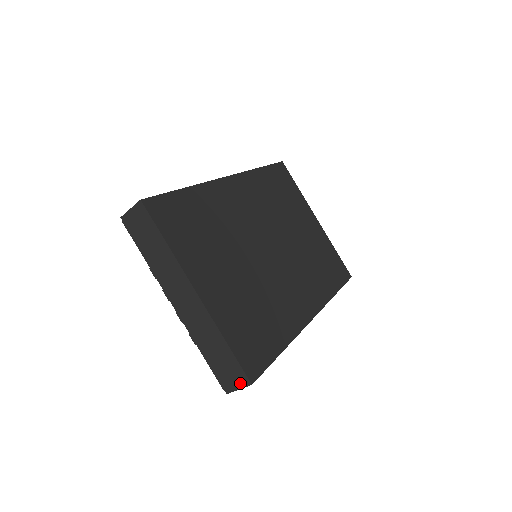
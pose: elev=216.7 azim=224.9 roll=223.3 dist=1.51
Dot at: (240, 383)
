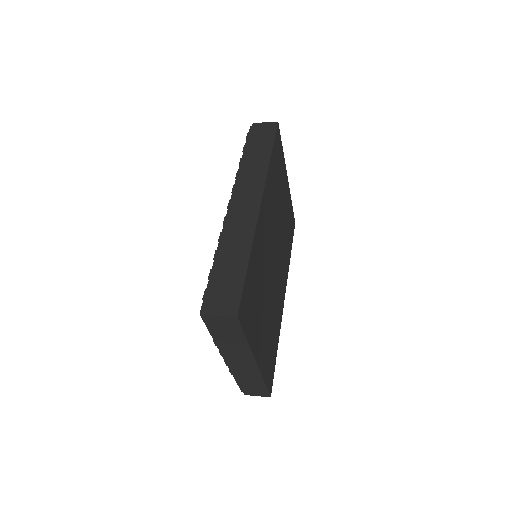
Dot at: (261, 395)
